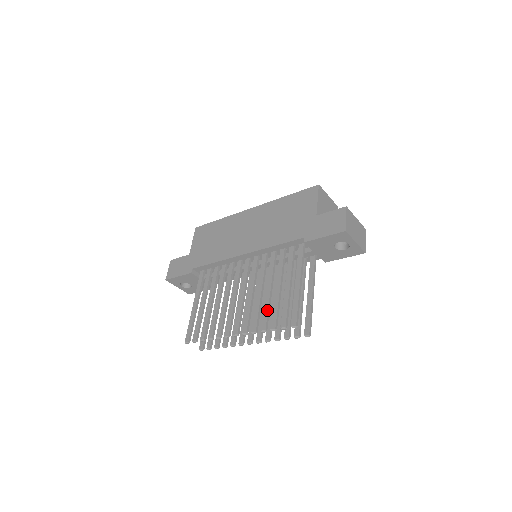
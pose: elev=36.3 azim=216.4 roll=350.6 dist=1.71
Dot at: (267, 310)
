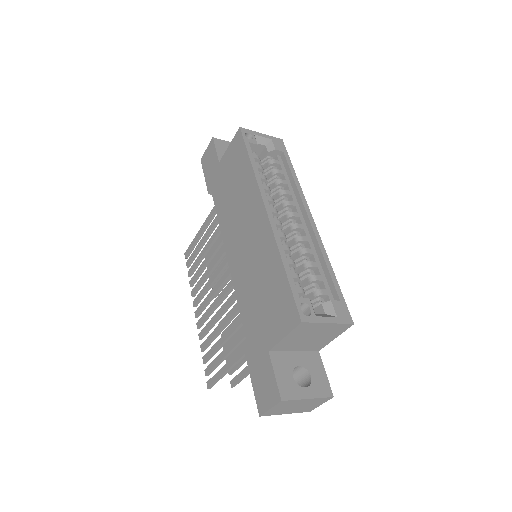
Dot at: (210, 340)
